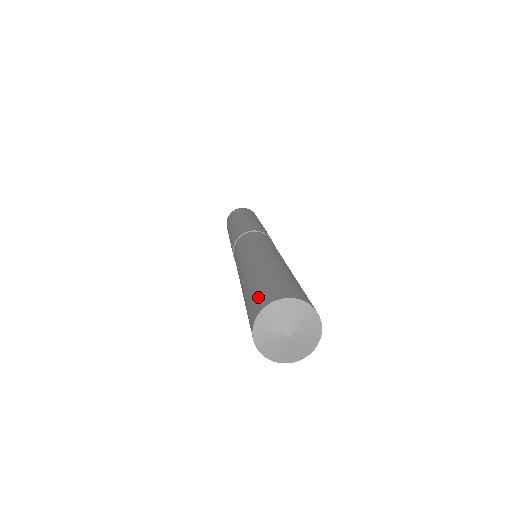
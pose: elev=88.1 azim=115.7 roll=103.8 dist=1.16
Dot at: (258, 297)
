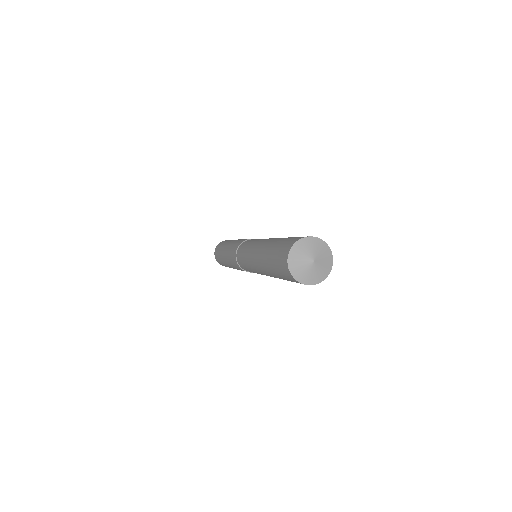
Dot at: occluded
